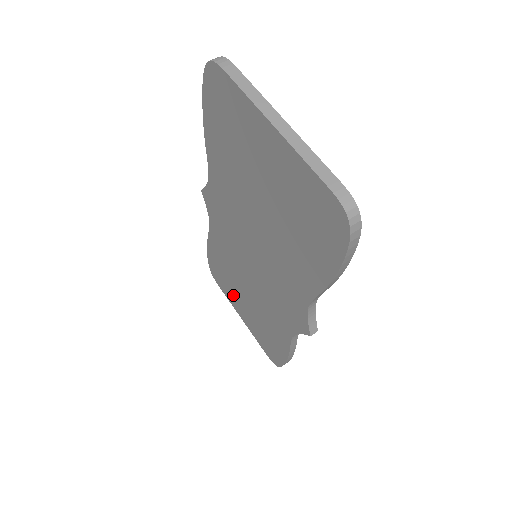
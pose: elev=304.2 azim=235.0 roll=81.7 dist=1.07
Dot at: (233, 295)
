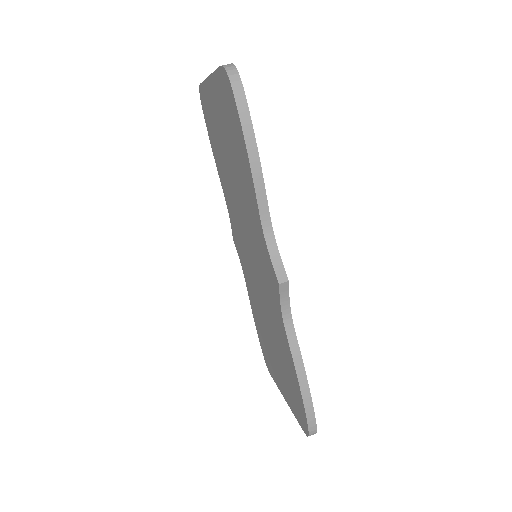
Dot at: (273, 364)
